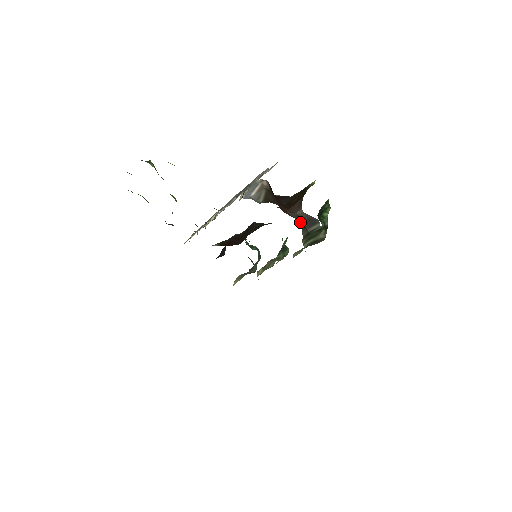
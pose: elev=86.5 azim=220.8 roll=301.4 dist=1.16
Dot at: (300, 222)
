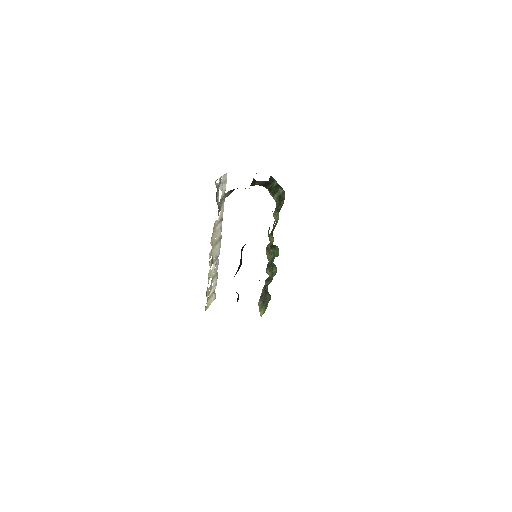
Dot at: (260, 185)
